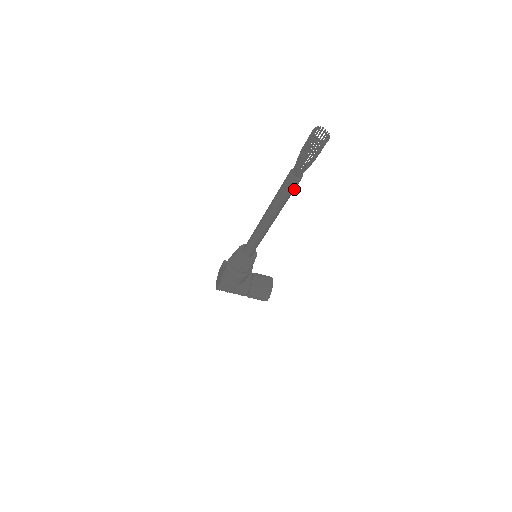
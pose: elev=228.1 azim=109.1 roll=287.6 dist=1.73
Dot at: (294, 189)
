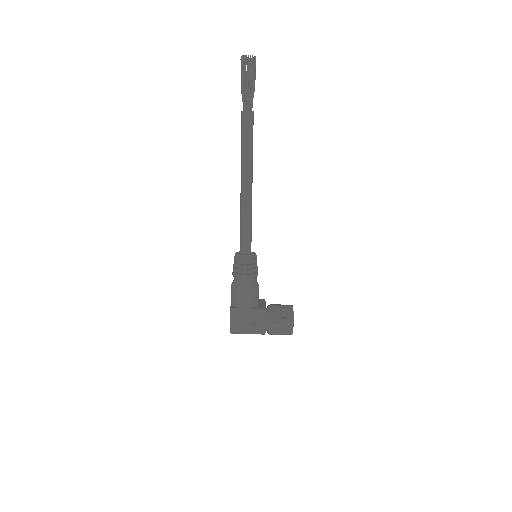
Dot at: (252, 128)
